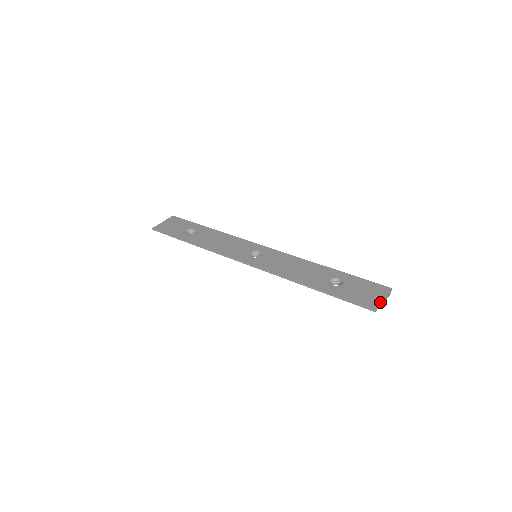
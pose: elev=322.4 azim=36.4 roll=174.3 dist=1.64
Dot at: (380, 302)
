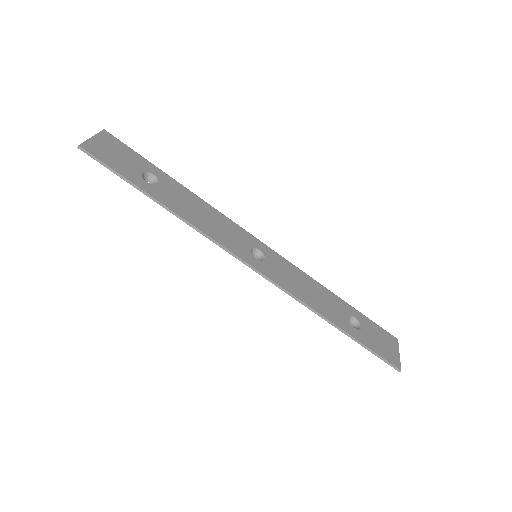
Dot at: occluded
